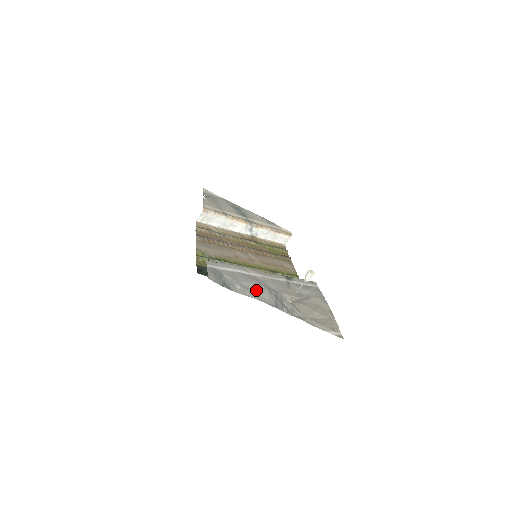
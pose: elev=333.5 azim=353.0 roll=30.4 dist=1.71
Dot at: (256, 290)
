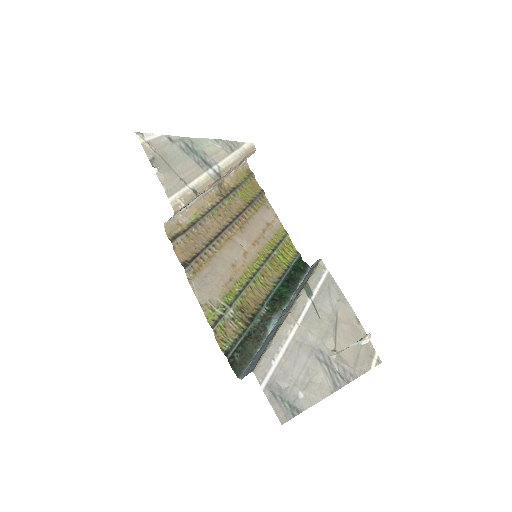
Dot at: (312, 377)
